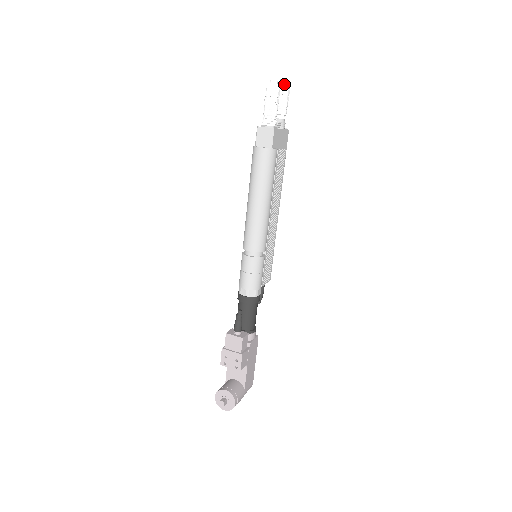
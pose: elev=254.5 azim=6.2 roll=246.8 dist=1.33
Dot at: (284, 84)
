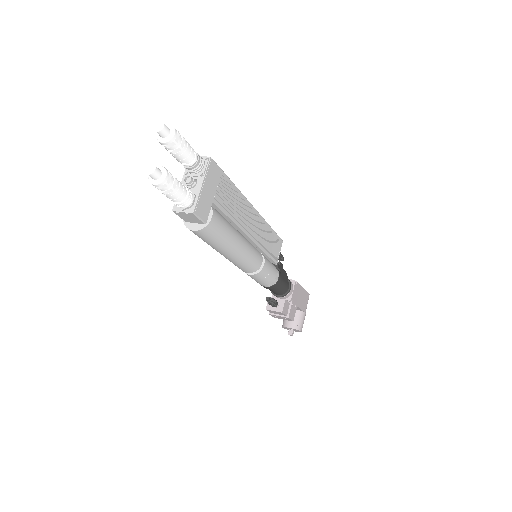
Dot at: (164, 135)
